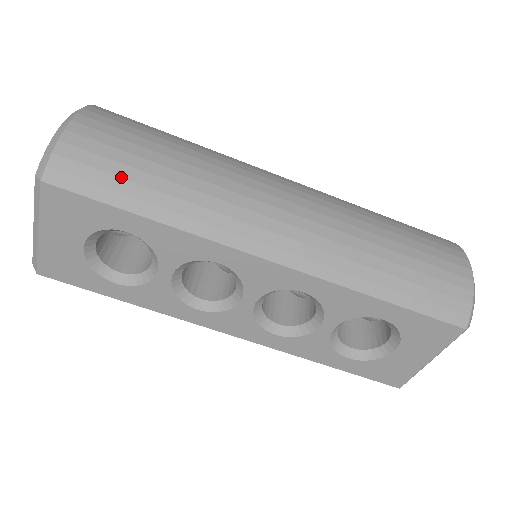
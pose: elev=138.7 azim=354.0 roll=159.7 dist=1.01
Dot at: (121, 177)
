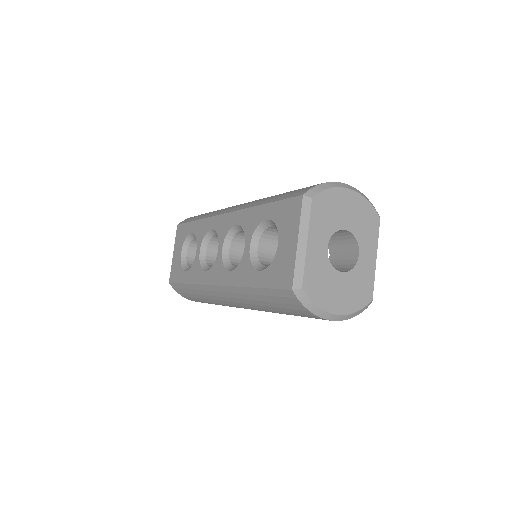
Dot at: occluded
